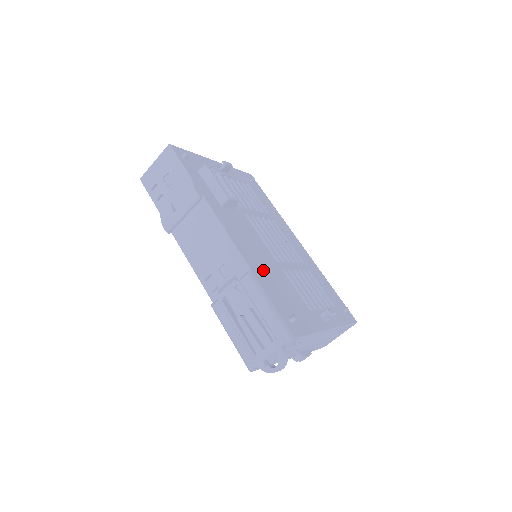
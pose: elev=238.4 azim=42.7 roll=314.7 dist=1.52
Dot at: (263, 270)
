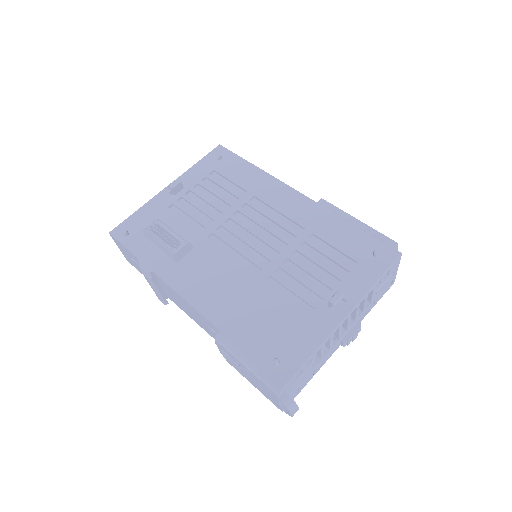
Dot at: (236, 313)
